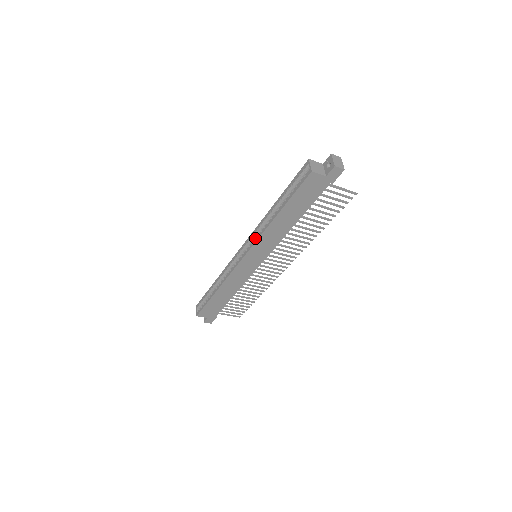
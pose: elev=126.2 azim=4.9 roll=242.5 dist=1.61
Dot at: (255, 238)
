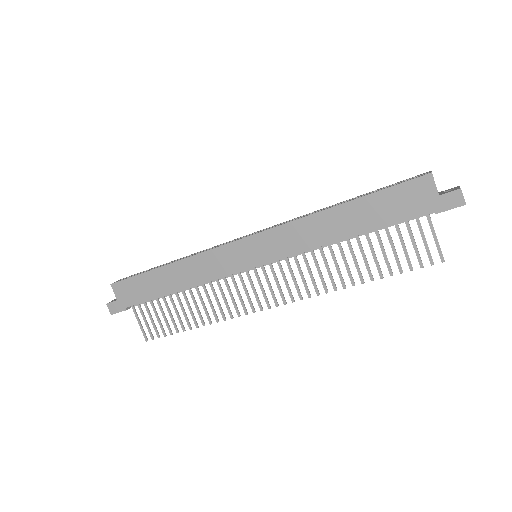
Dot at: occluded
